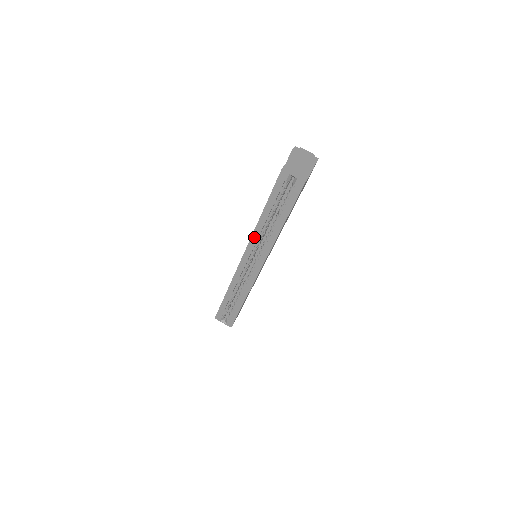
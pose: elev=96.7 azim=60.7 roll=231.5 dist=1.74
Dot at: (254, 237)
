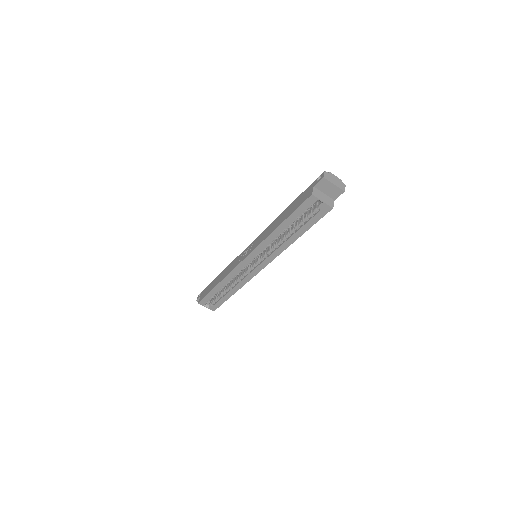
Dot at: (263, 244)
